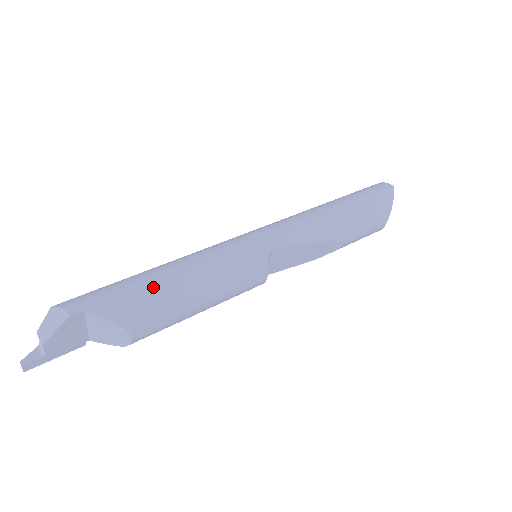
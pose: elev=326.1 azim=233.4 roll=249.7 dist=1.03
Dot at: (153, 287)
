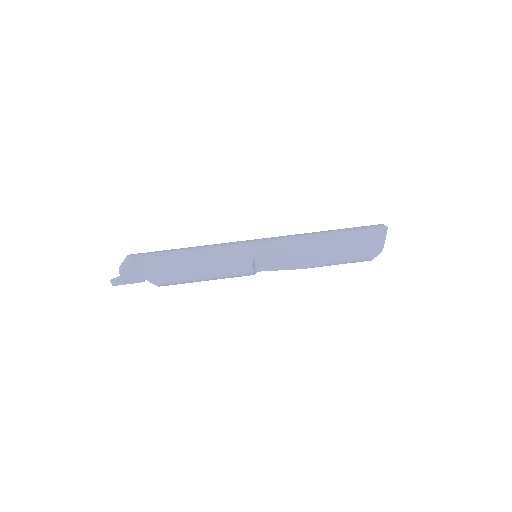
Dot at: (176, 256)
